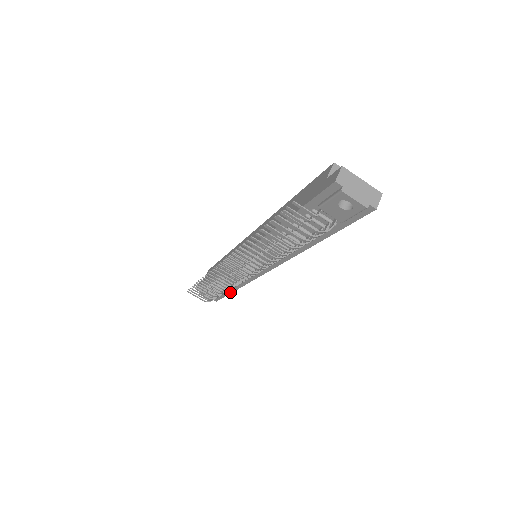
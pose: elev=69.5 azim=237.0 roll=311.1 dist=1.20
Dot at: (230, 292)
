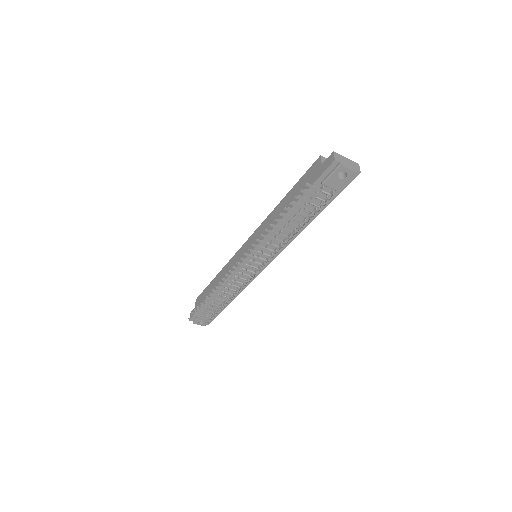
Dot at: (226, 306)
